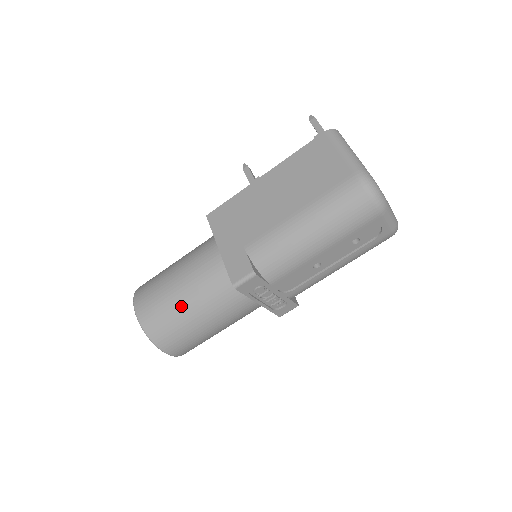
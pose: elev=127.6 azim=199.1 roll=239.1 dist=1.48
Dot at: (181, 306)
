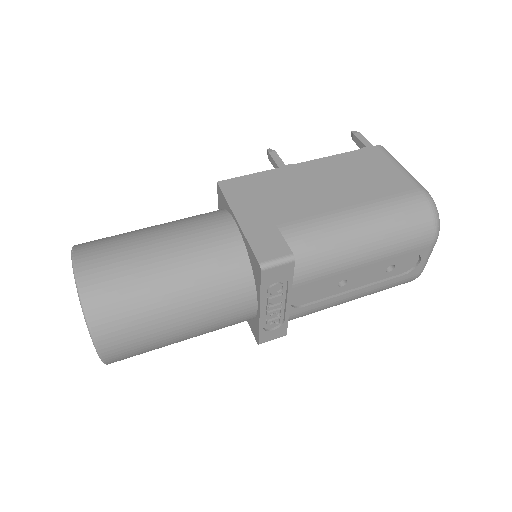
Dot at: (158, 279)
